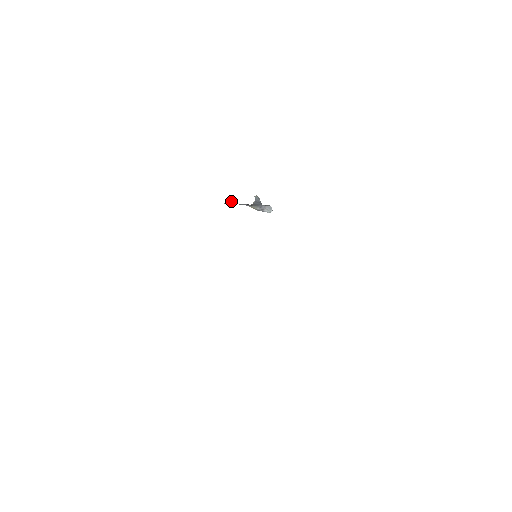
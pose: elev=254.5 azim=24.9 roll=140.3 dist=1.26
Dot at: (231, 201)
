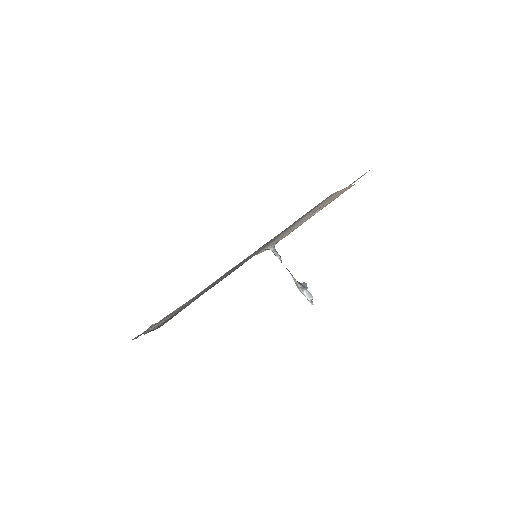
Dot at: (277, 253)
